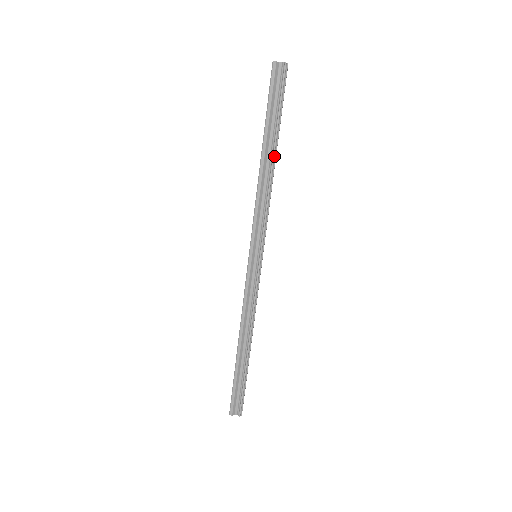
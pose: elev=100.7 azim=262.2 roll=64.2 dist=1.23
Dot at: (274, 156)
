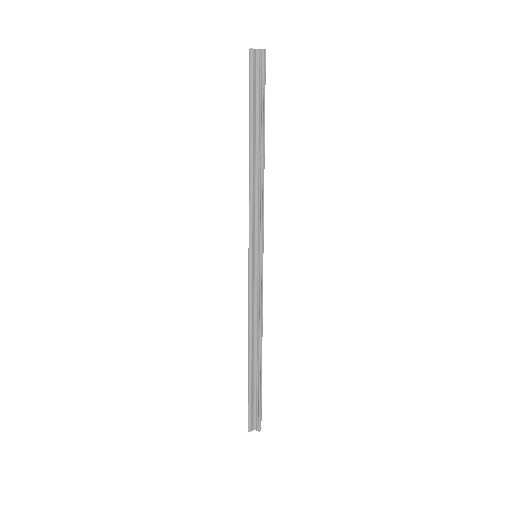
Dot at: (263, 147)
